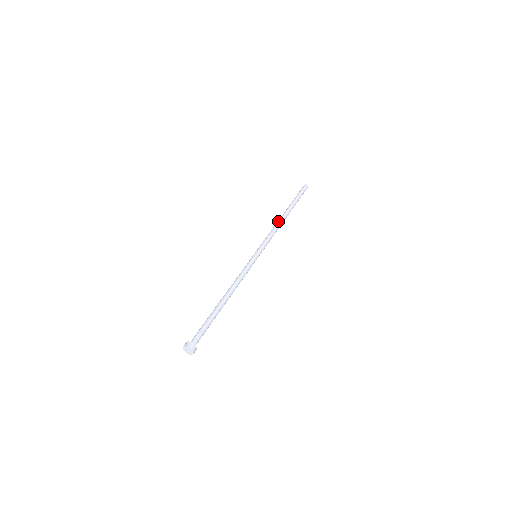
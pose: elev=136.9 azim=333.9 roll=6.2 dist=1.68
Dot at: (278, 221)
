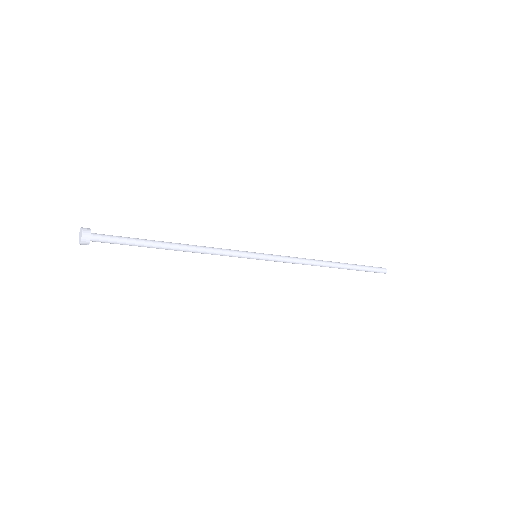
Dot at: occluded
